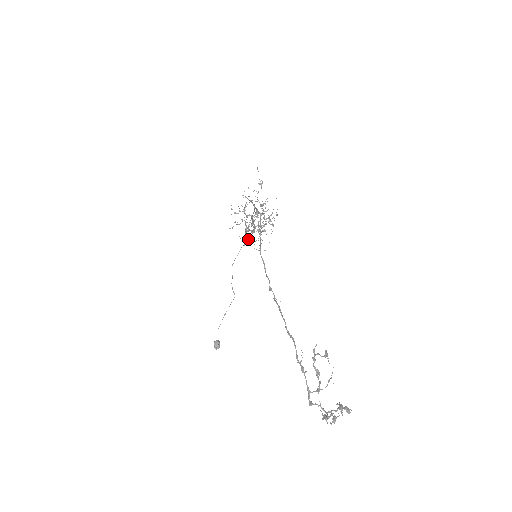
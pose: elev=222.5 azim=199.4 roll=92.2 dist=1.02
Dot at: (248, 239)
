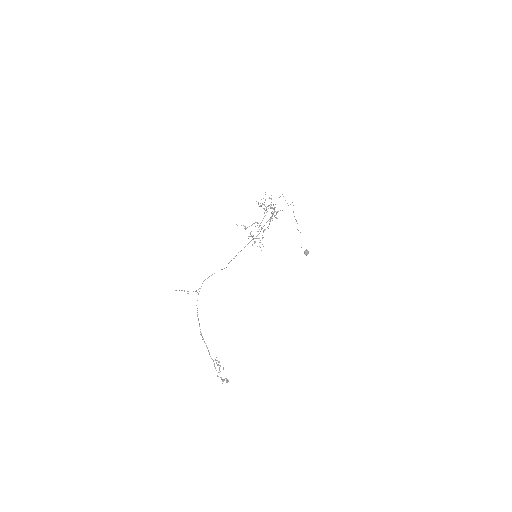
Dot at: occluded
